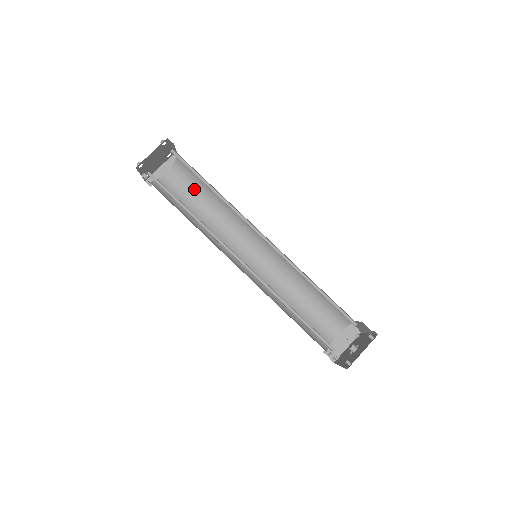
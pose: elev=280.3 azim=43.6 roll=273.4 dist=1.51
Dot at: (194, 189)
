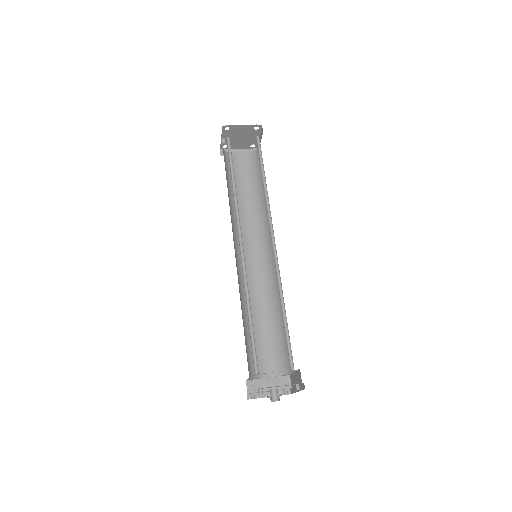
Dot at: (251, 180)
